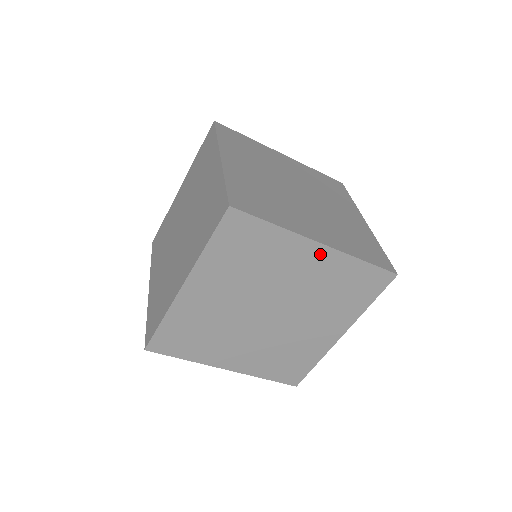
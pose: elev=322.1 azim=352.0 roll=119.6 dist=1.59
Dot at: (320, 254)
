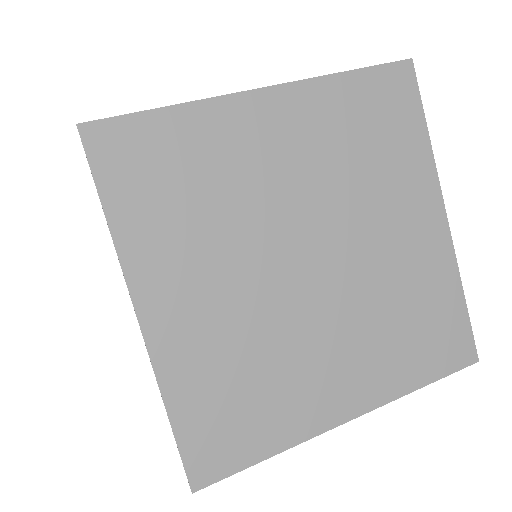
Dot at: (279, 106)
